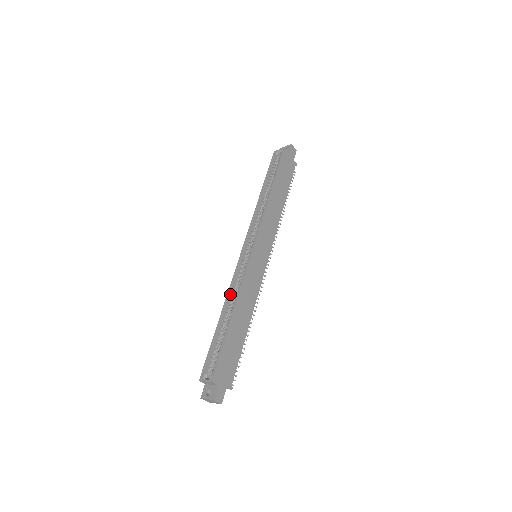
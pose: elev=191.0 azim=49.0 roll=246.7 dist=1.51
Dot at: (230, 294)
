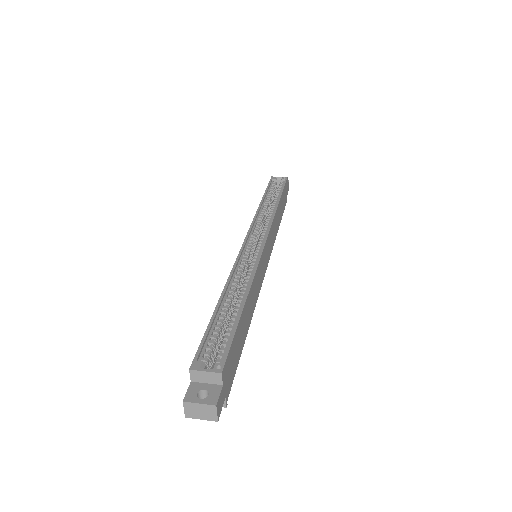
Dot at: (233, 277)
